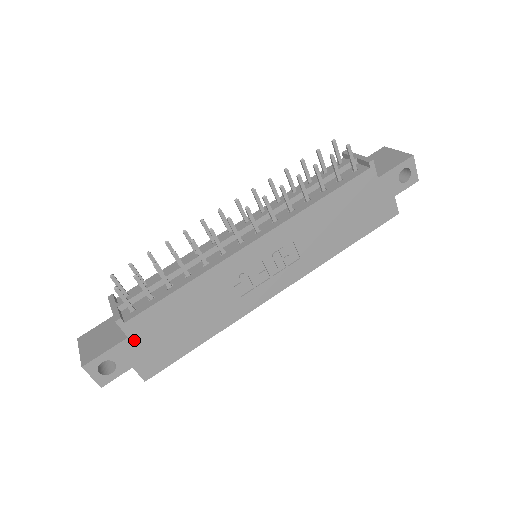
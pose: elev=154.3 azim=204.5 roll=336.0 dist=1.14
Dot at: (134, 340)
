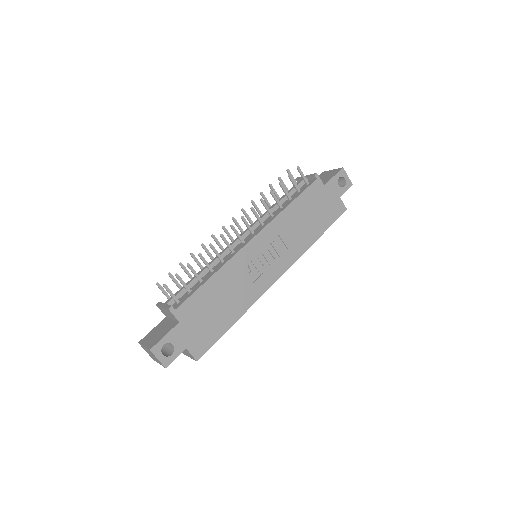
Dot at: (184, 324)
